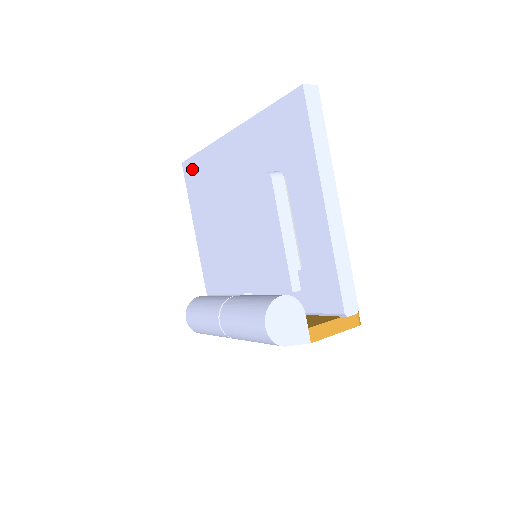
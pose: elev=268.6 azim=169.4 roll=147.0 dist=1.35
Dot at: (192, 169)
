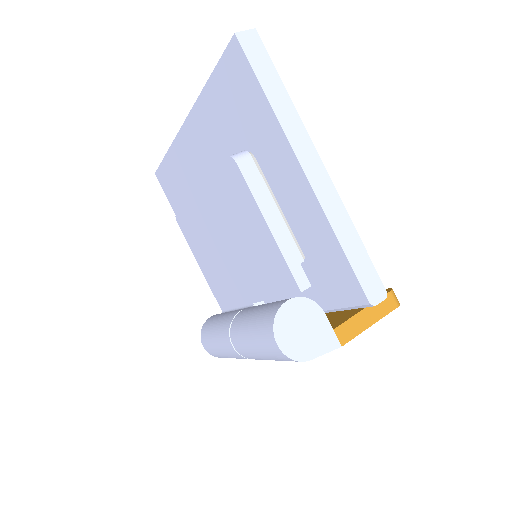
Dot at: (165, 177)
